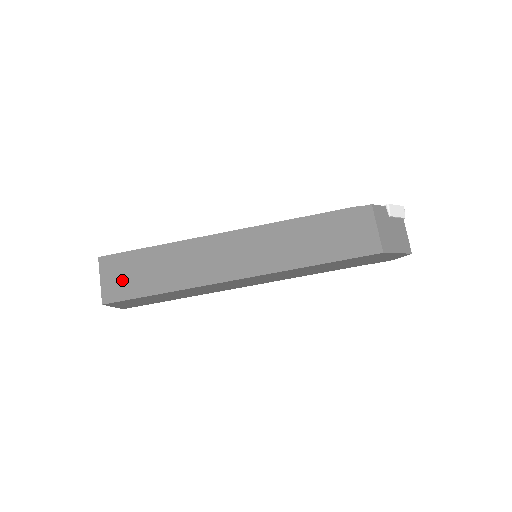
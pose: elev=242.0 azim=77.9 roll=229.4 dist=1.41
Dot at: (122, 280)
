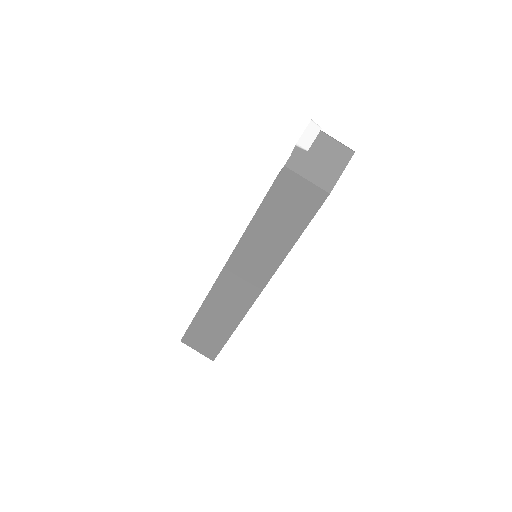
Dot at: (206, 343)
